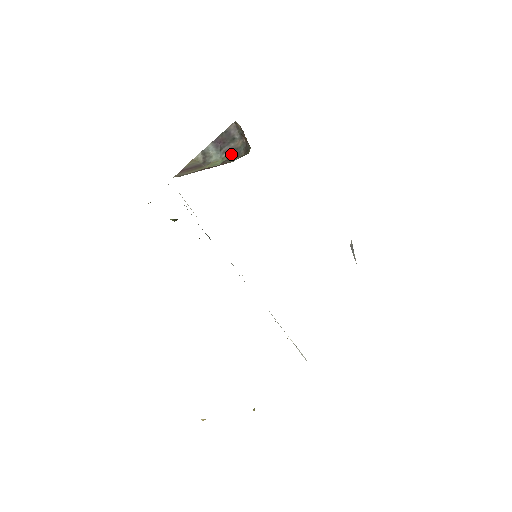
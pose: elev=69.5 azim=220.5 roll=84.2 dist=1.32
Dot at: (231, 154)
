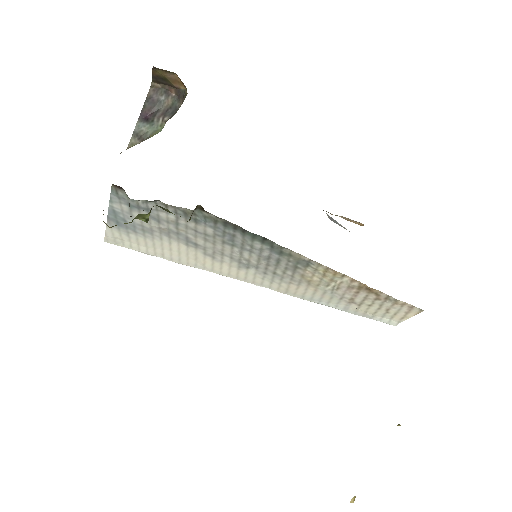
Dot at: (167, 115)
